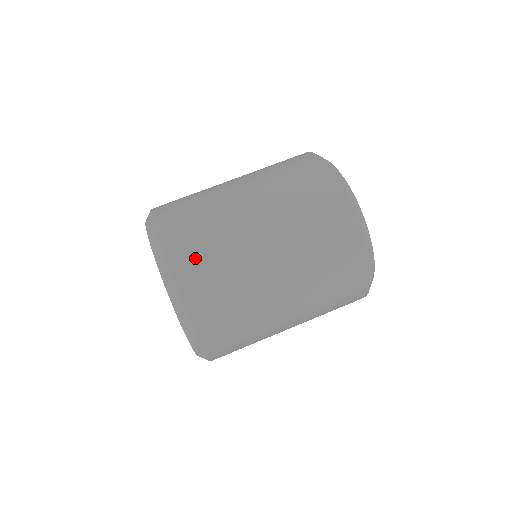
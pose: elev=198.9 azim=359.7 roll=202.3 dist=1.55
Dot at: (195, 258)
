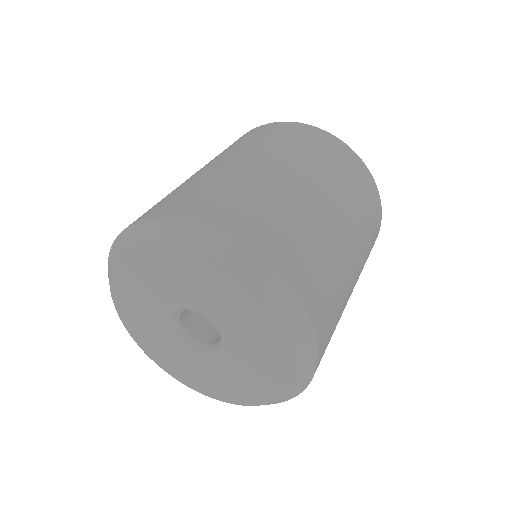
Dot at: occluded
